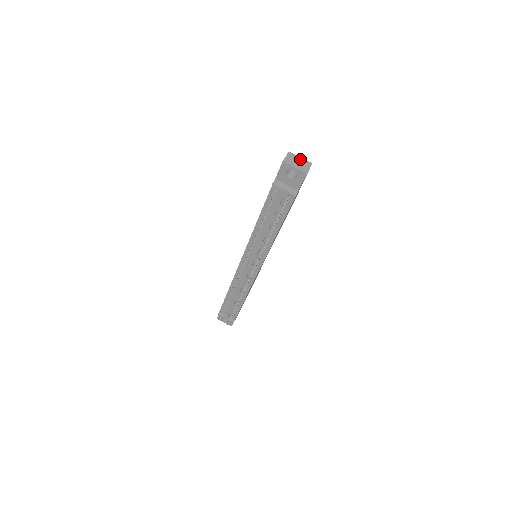
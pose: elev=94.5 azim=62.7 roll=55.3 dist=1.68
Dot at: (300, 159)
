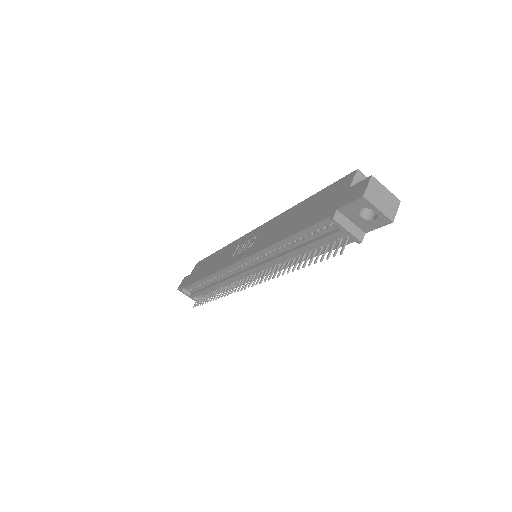
Dot at: (386, 192)
